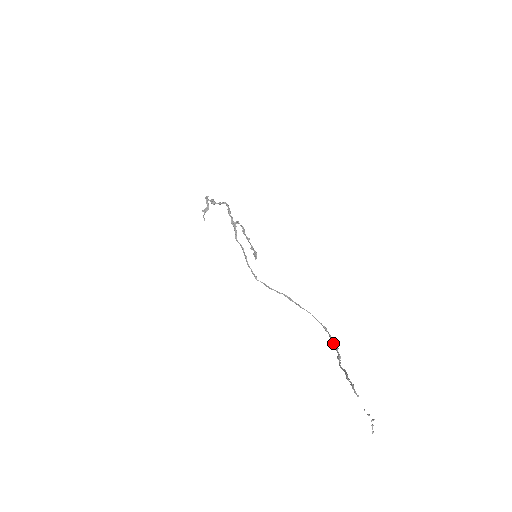
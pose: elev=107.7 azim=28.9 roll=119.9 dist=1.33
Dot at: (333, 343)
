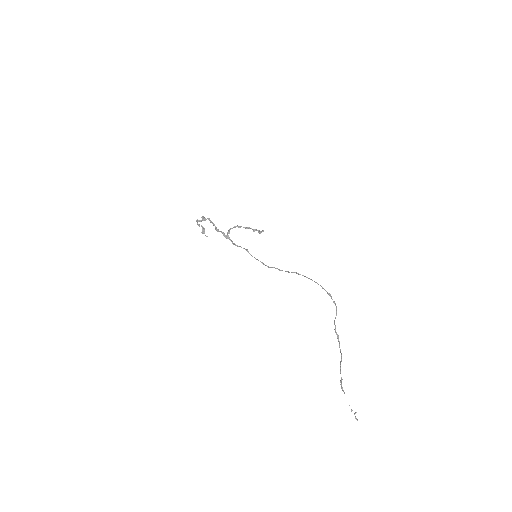
Dot at: occluded
